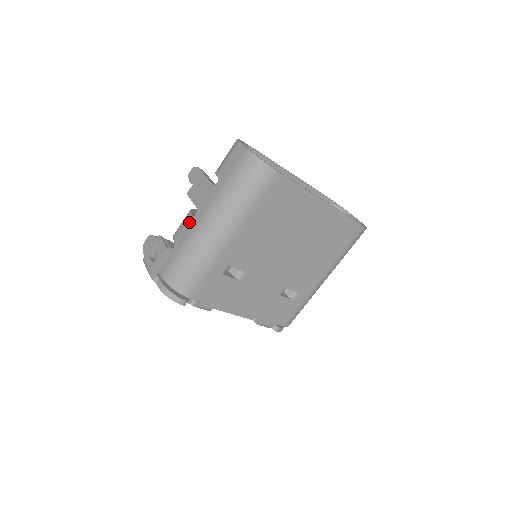
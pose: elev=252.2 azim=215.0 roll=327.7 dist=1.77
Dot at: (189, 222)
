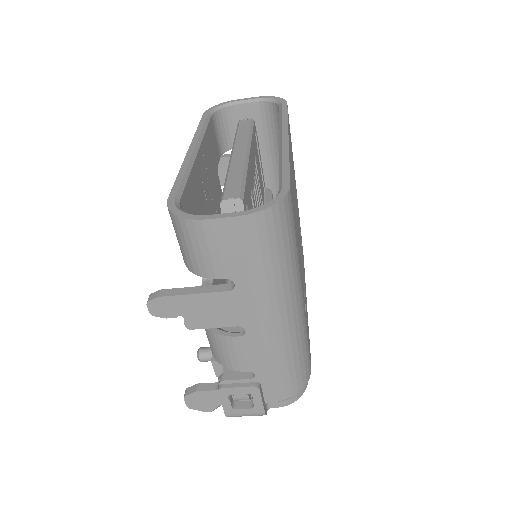
Dot at: (245, 344)
